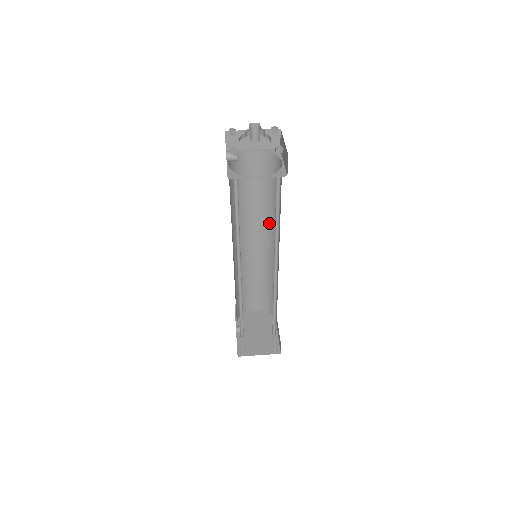
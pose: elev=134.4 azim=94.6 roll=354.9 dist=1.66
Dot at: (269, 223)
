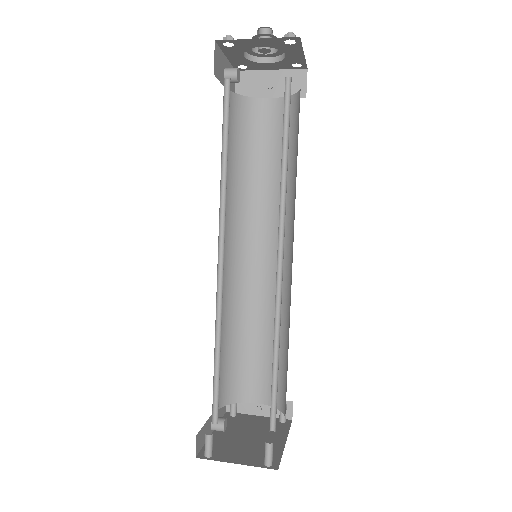
Dot at: (285, 215)
